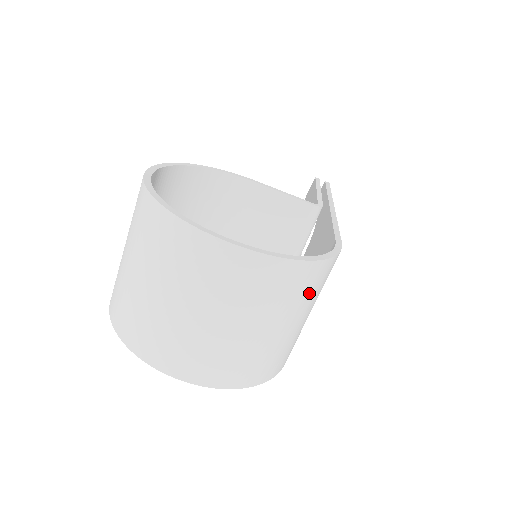
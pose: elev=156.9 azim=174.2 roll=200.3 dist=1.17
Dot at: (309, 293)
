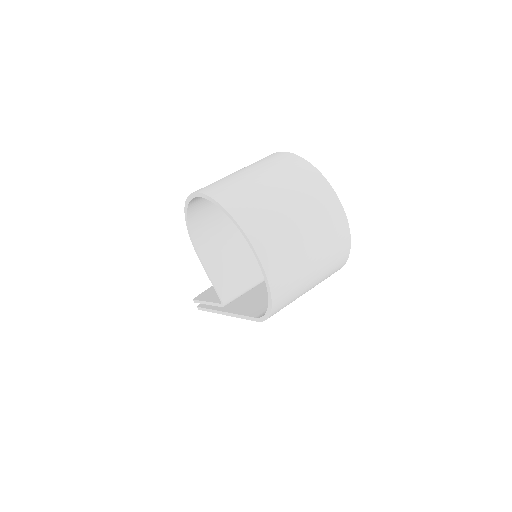
Dot at: (329, 273)
